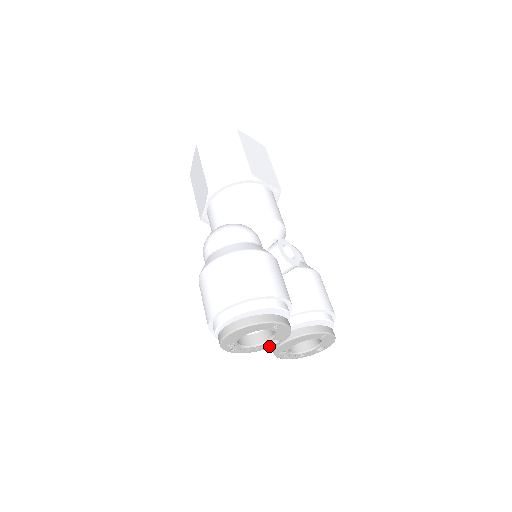
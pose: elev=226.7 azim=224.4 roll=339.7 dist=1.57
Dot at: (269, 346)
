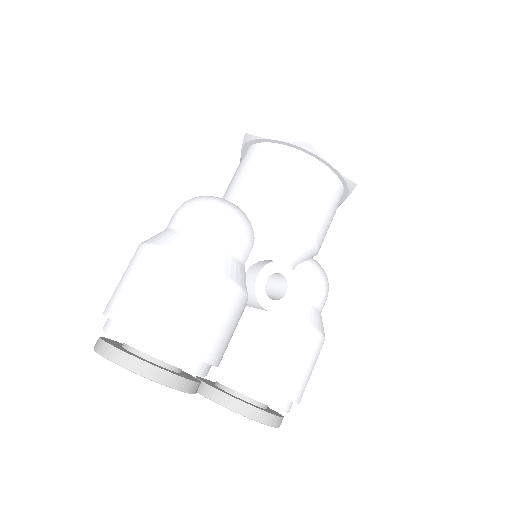
Dot at: occluded
